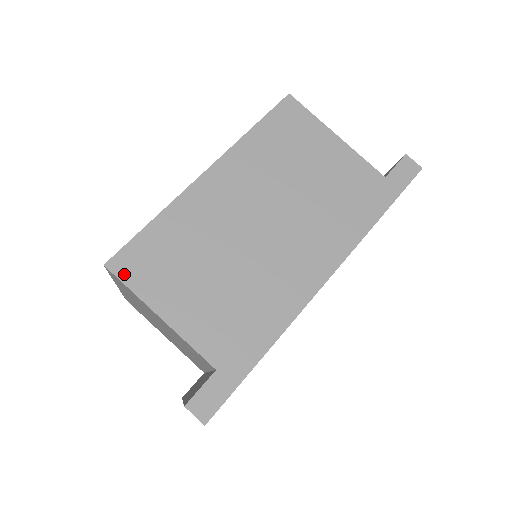
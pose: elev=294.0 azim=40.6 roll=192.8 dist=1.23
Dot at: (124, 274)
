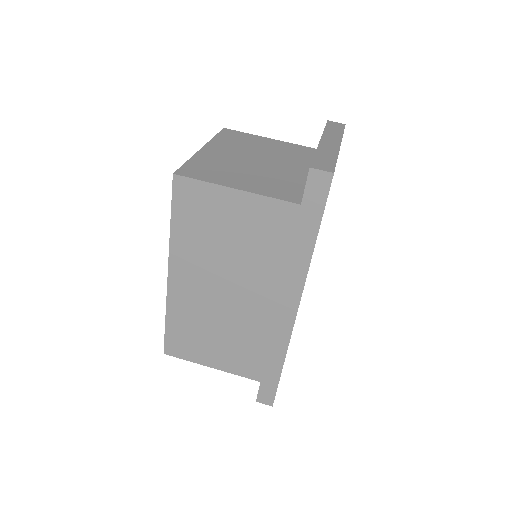
Dot at: (177, 354)
